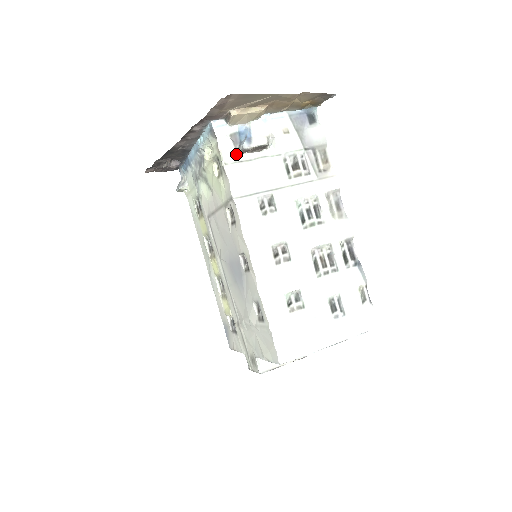
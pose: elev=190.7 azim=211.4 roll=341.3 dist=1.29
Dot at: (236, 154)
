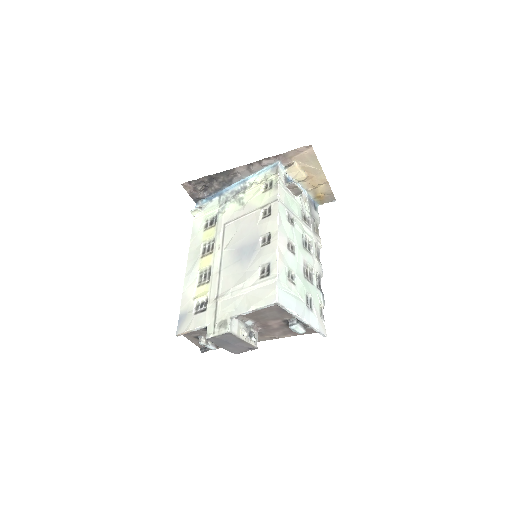
Dot at: (284, 185)
